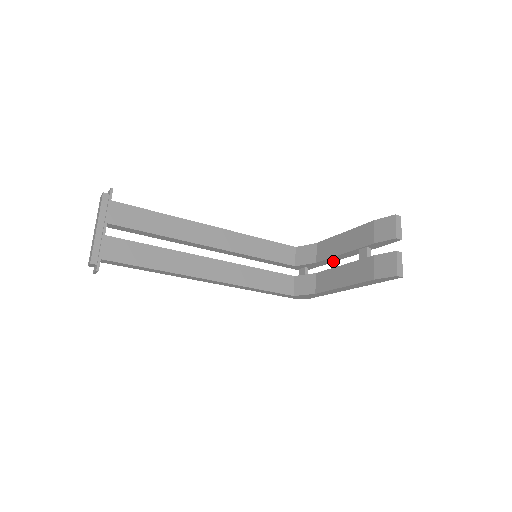
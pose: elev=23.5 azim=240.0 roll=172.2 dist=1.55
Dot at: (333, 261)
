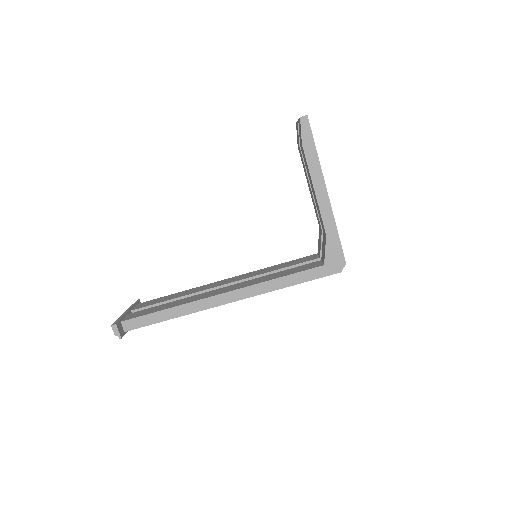
Dot at: occluded
